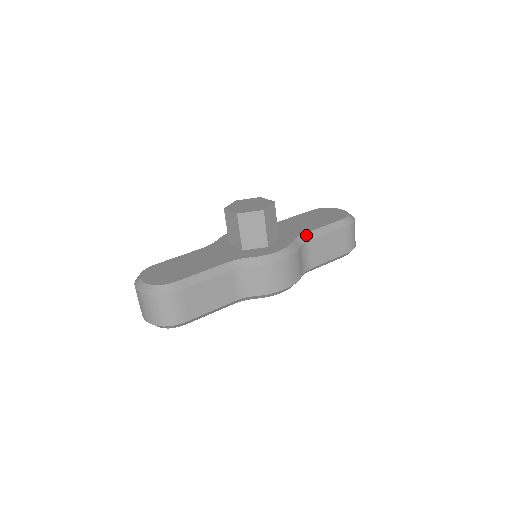
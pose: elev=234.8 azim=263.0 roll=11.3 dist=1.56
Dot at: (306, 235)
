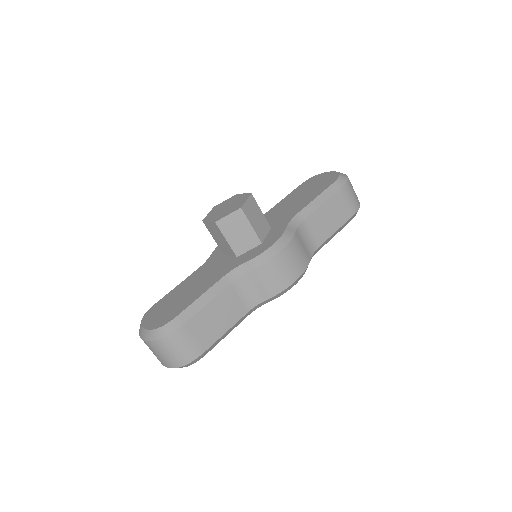
Dot at: (299, 215)
